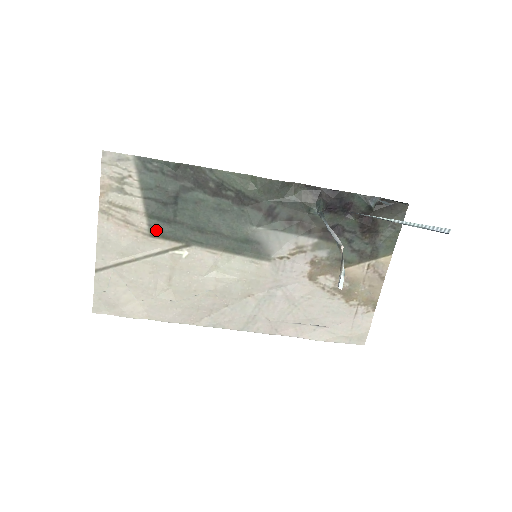
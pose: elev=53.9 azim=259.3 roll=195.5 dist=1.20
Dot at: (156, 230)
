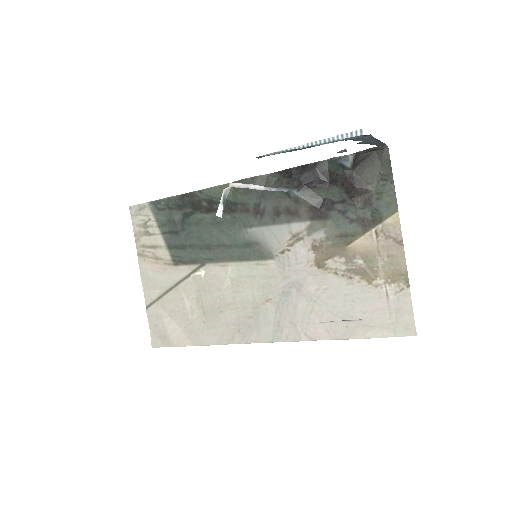
Dot at: (177, 258)
